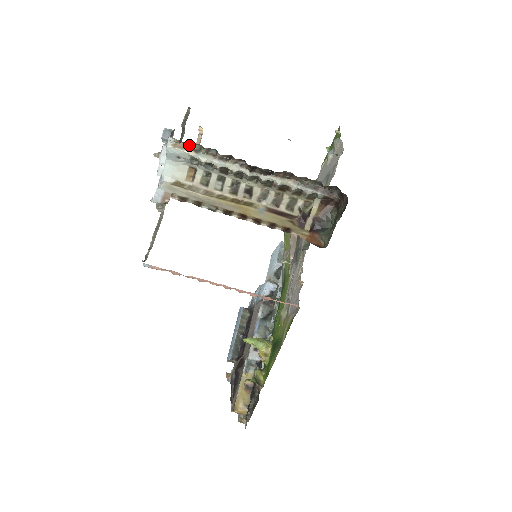
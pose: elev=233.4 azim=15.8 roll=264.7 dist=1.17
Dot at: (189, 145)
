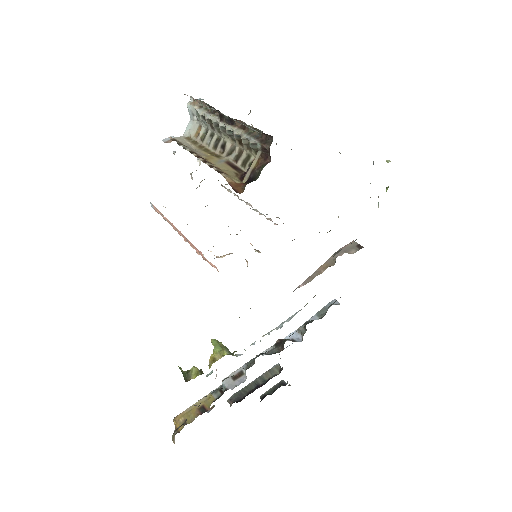
Dot at: (198, 102)
